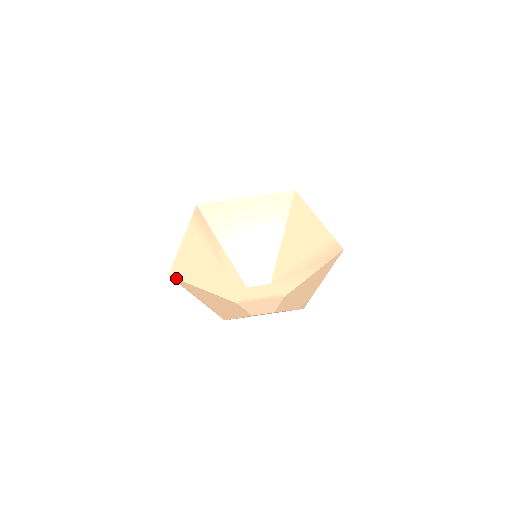
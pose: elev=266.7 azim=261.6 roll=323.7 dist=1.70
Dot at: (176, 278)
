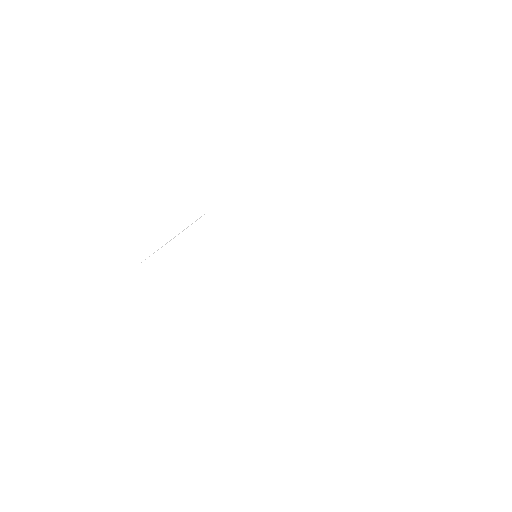
Dot at: occluded
